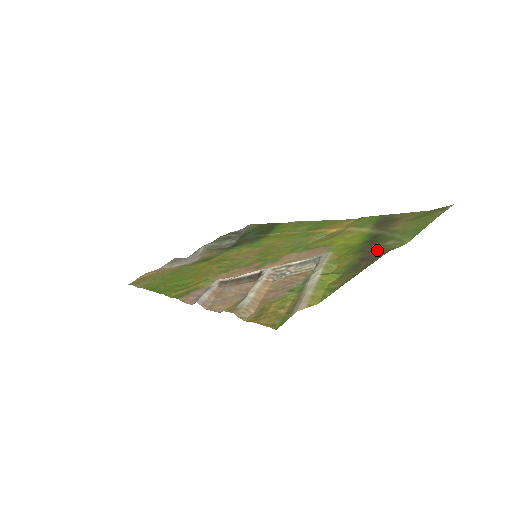
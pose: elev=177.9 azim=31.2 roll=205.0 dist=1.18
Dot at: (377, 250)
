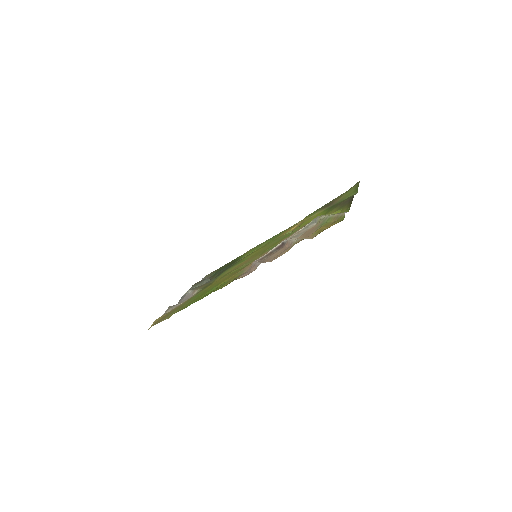
Dot at: (346, 200)
